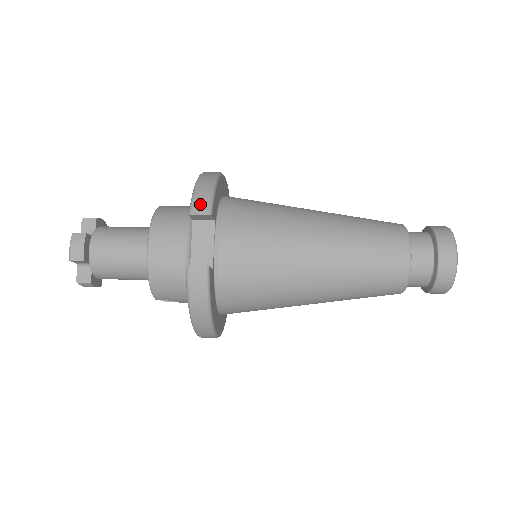
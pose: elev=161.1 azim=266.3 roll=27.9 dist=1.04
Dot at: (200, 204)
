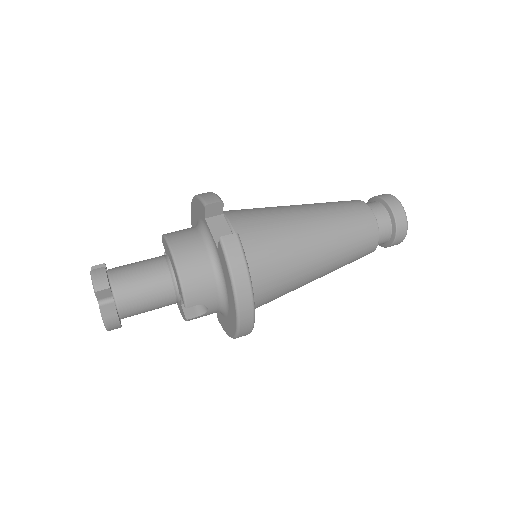
Dot at: (210, 199)
